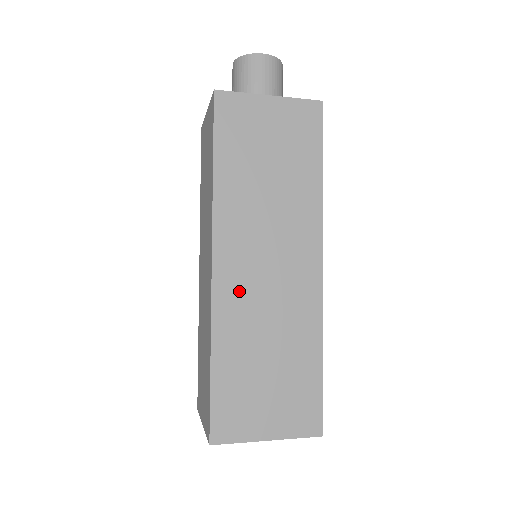
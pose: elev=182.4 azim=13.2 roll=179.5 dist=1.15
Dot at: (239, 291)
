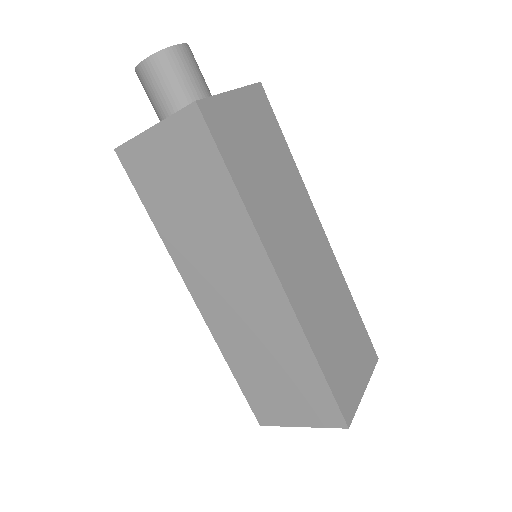
Dot at: (303, 291)
